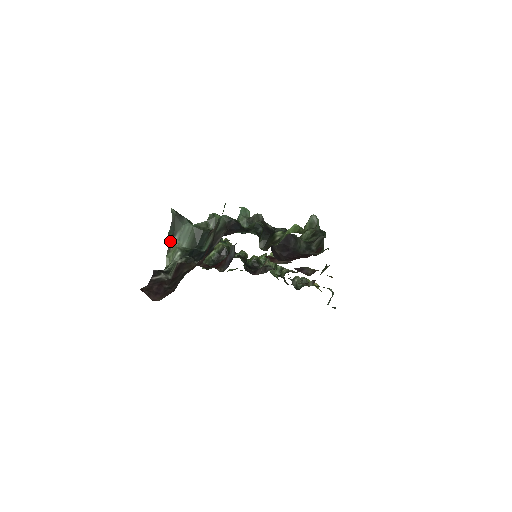
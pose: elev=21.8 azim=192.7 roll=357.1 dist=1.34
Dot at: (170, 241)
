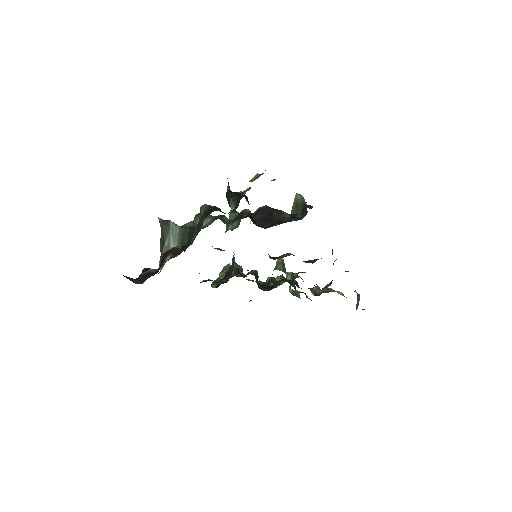
Dot at: (162, 248)
